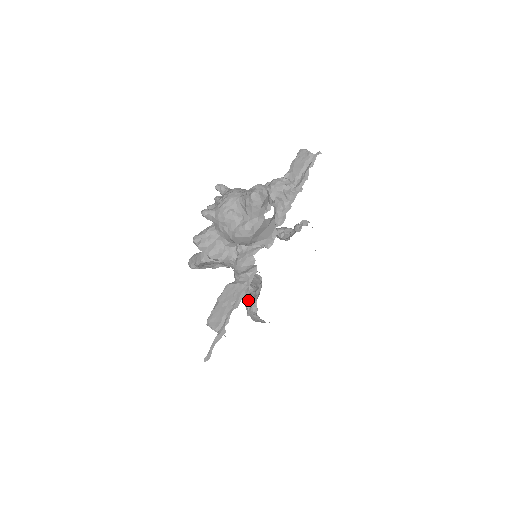
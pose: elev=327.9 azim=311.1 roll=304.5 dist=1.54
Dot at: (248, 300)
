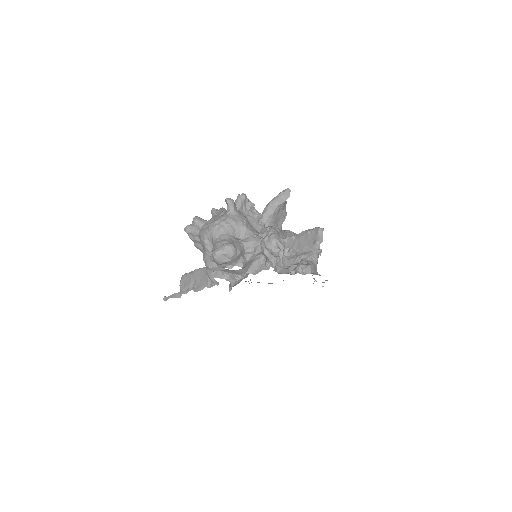
Dot at: occluded
